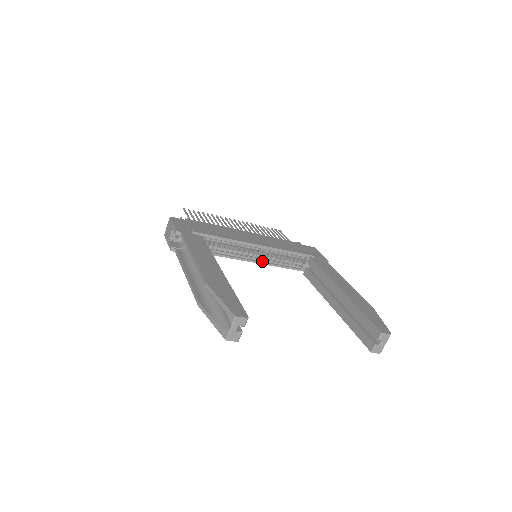
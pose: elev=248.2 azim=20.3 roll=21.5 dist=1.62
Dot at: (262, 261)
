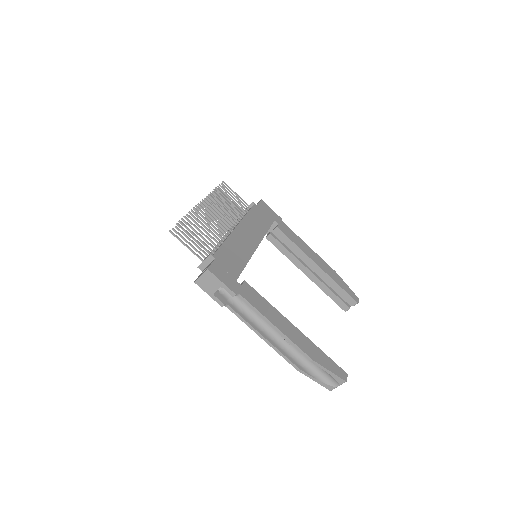
Dot at: occluded
